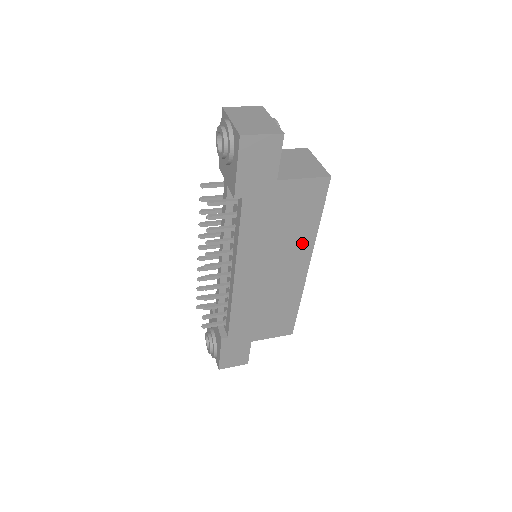
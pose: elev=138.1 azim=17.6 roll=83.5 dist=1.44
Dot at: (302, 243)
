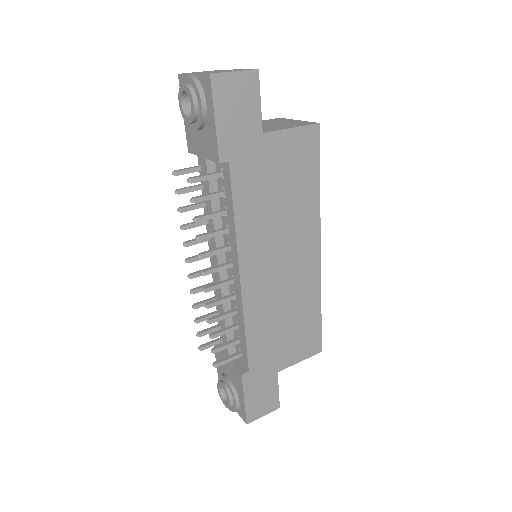
Dot at: (307, 218)
